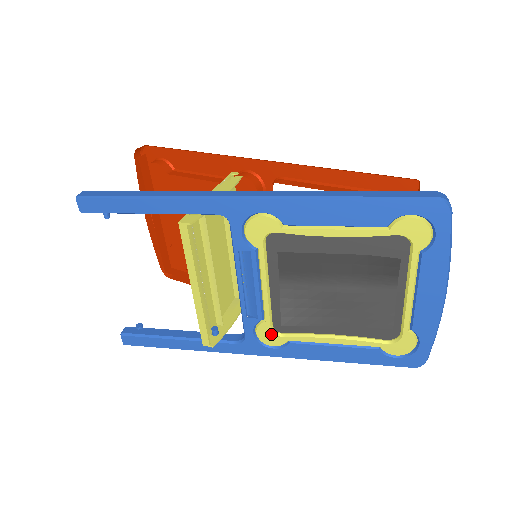
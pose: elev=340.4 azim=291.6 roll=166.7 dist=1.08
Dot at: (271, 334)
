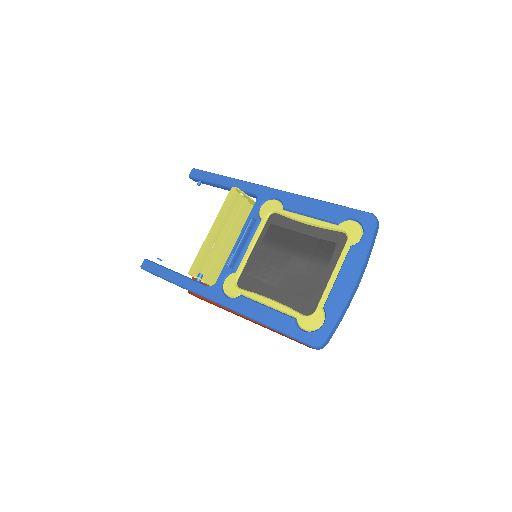
Dot at: (233, 284)
